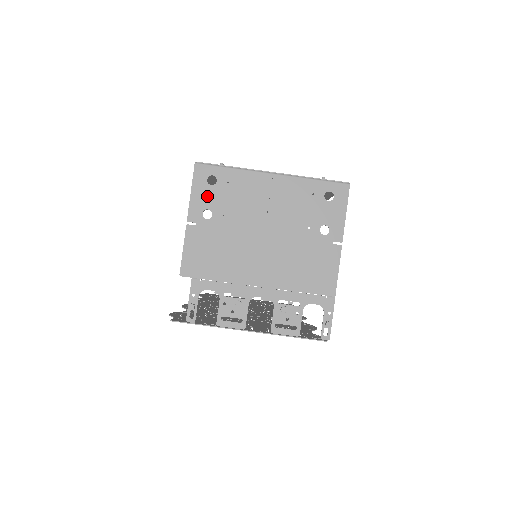
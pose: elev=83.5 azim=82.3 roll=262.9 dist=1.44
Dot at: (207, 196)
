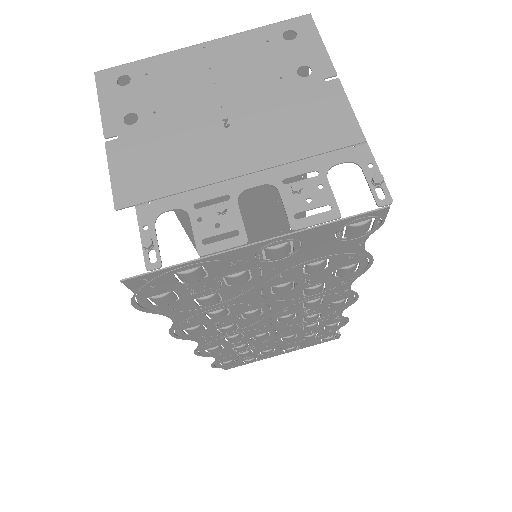
Dot at: (123, 99)
